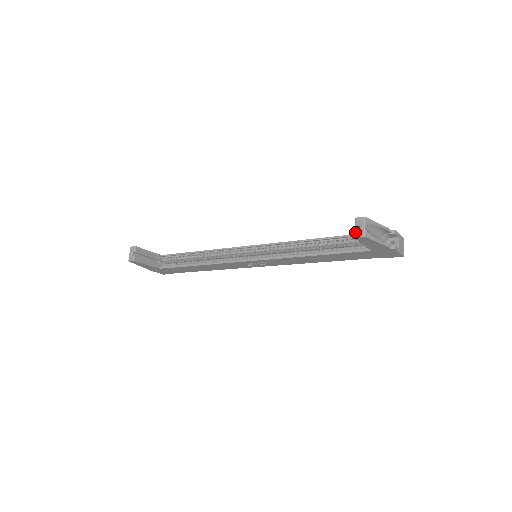
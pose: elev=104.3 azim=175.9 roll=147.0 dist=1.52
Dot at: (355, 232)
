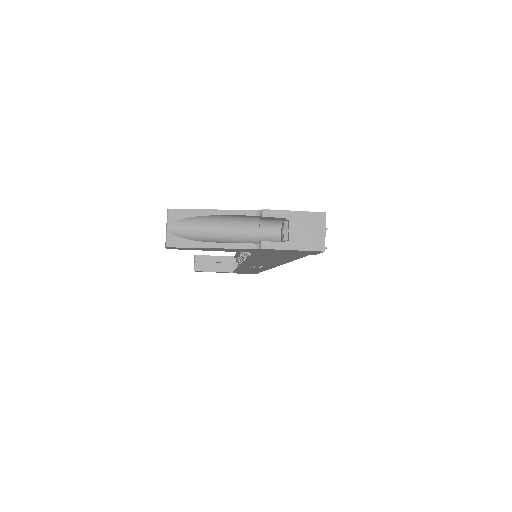
Dot at: occluded
